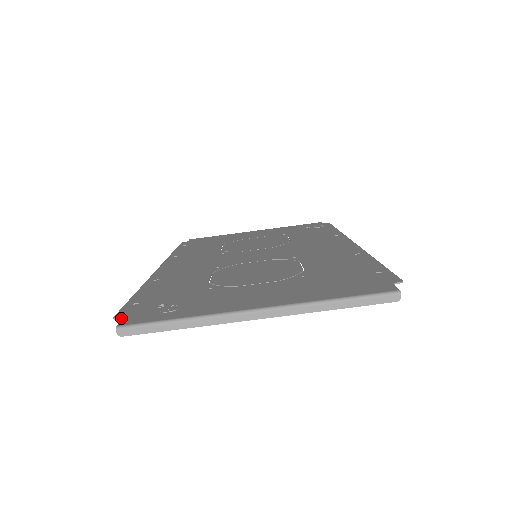
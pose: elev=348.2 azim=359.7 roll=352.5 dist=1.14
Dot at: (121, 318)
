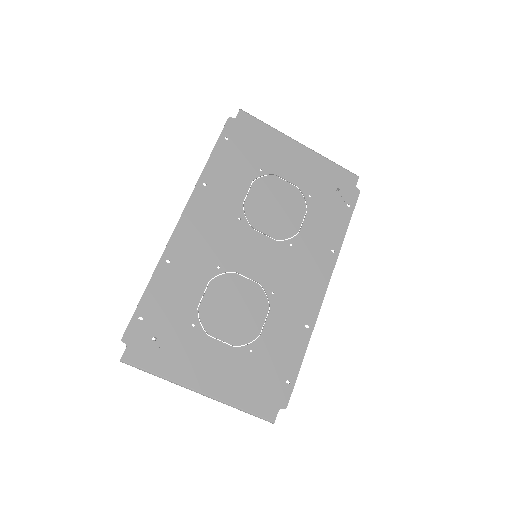
Dot at: (126, 344)
